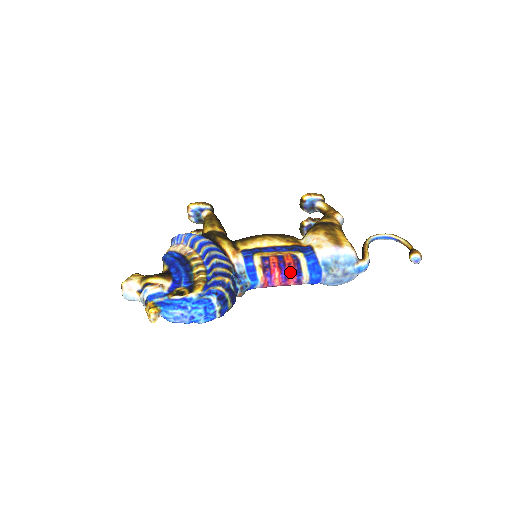
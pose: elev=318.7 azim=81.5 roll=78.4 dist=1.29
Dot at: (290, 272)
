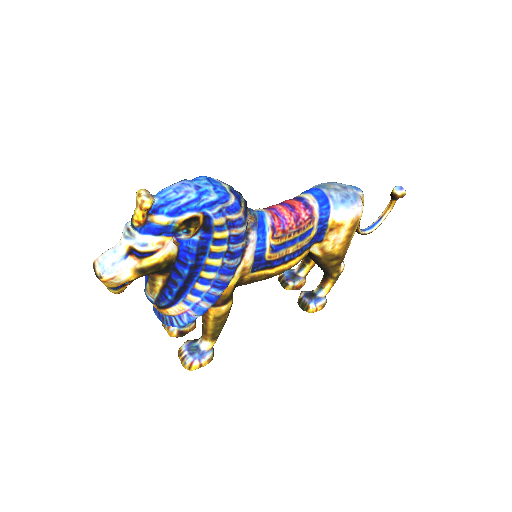
Dot at: (291, 202)
